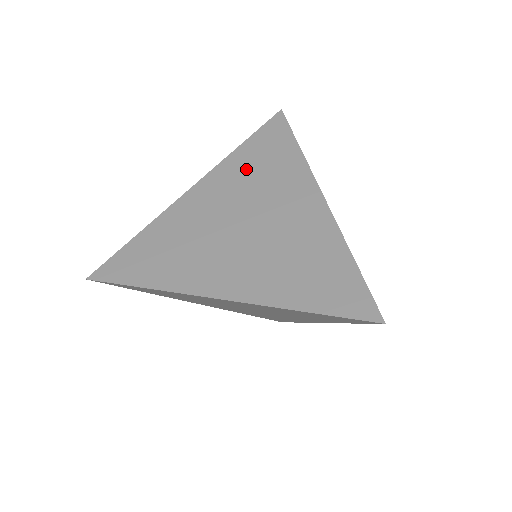
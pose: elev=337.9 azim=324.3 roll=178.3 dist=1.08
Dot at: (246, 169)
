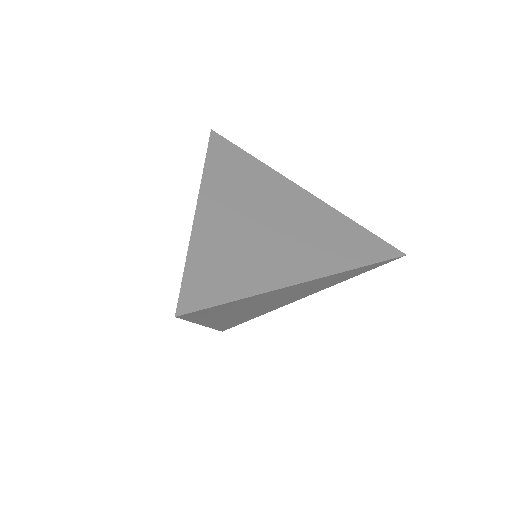
Dot at: (230, 180)
